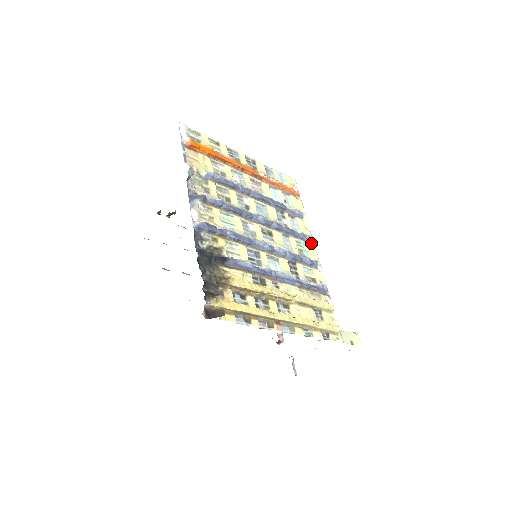
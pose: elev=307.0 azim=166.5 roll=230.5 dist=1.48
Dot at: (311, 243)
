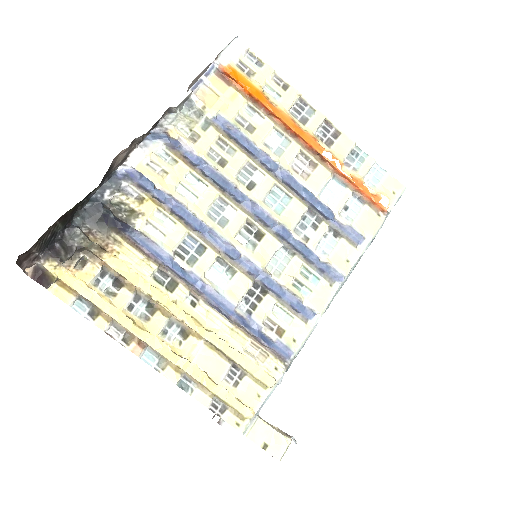
Dot at: (335, 284)
